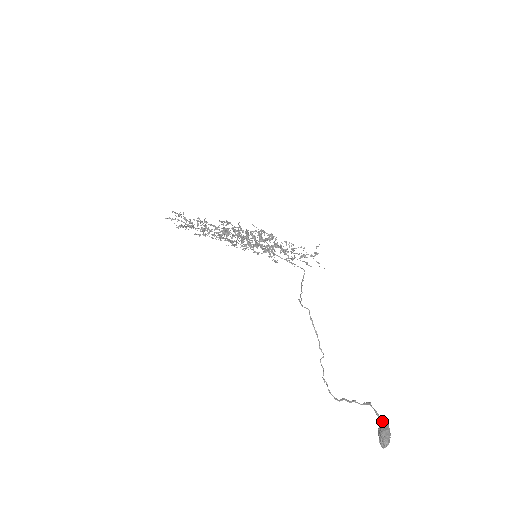
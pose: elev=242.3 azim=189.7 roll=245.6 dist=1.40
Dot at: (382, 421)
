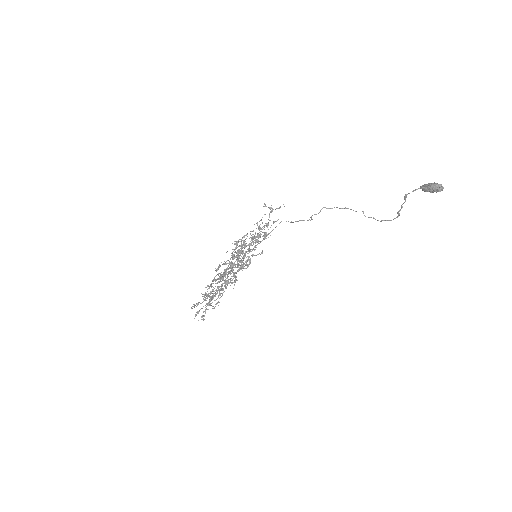
Dot at: (422, 188)
